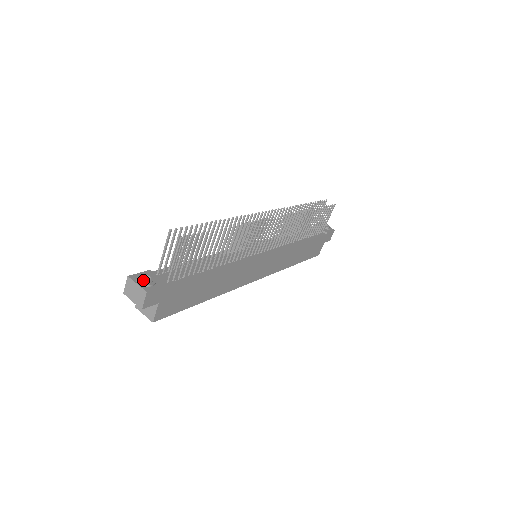
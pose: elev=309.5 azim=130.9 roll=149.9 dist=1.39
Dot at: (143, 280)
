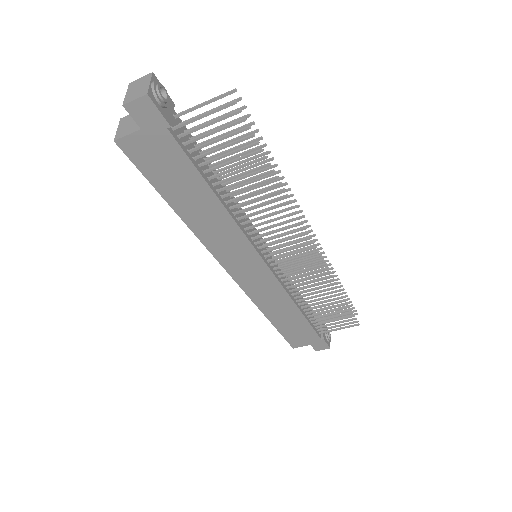
Dot at: (159, 87)
